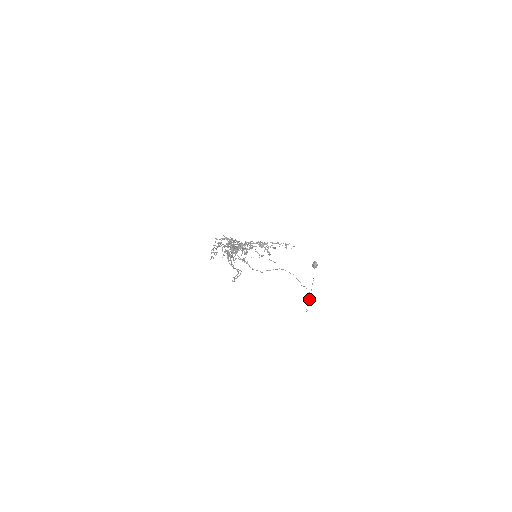
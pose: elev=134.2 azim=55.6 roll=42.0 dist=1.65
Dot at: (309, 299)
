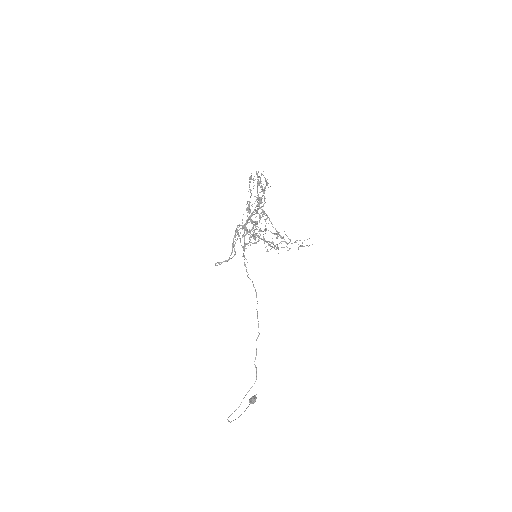
Dot at: occluded
